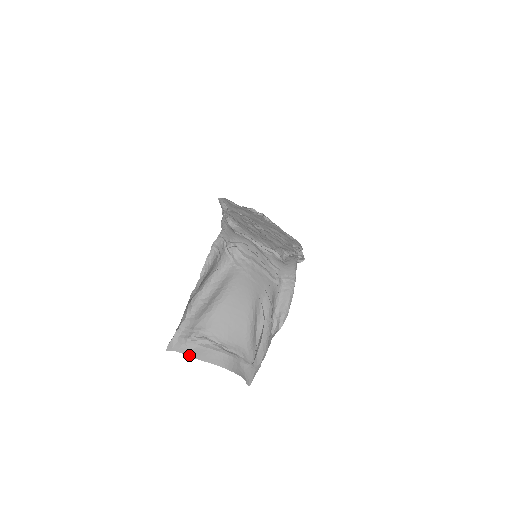
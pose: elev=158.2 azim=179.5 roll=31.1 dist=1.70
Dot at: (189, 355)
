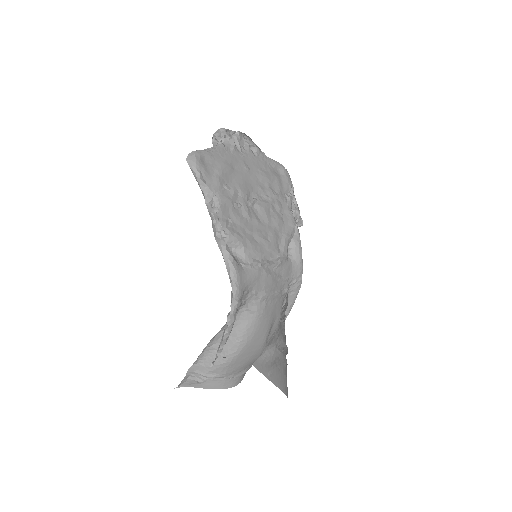
Dot at: occluded
